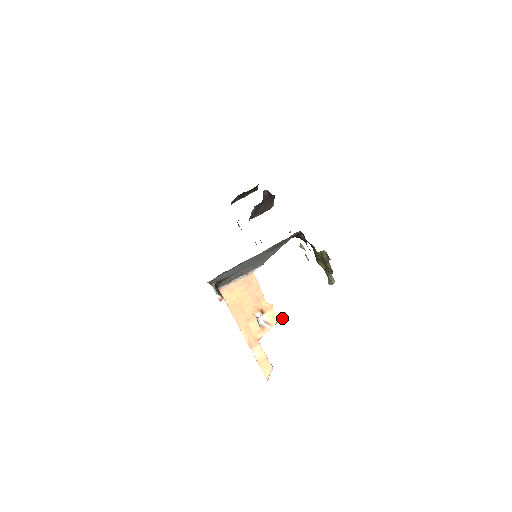
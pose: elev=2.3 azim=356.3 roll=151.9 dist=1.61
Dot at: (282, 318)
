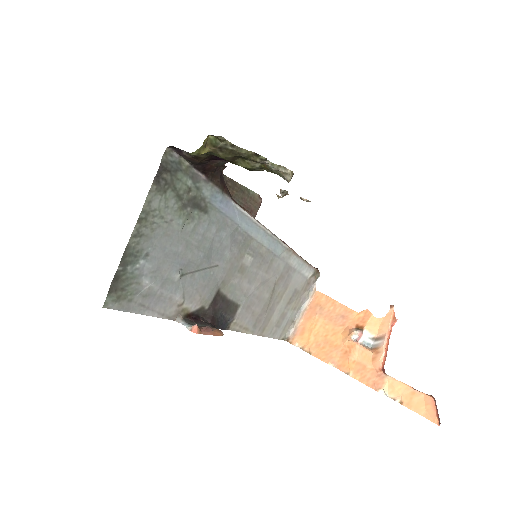
Dot at: (393, 316)
